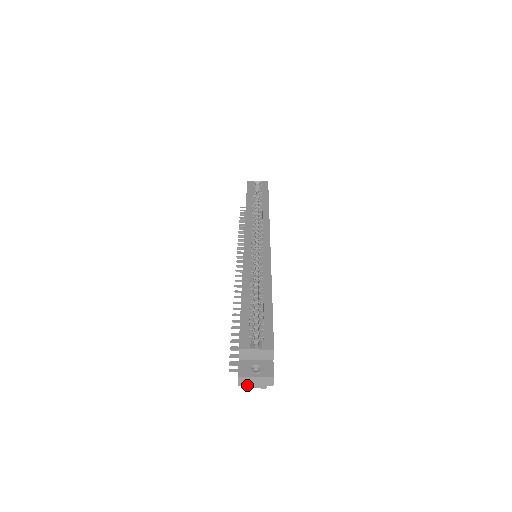
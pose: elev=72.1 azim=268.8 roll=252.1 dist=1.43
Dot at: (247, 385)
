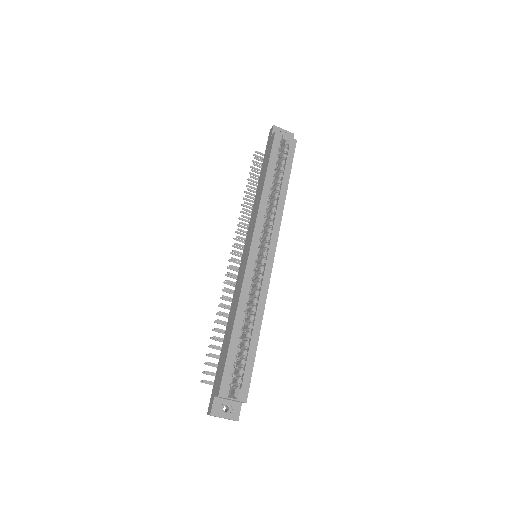
Dot at: (214, 416)
